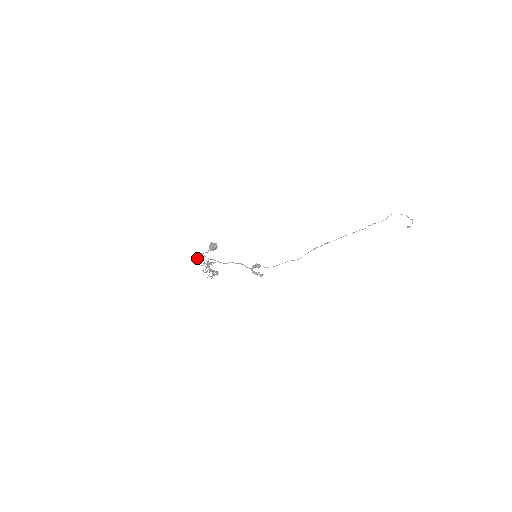
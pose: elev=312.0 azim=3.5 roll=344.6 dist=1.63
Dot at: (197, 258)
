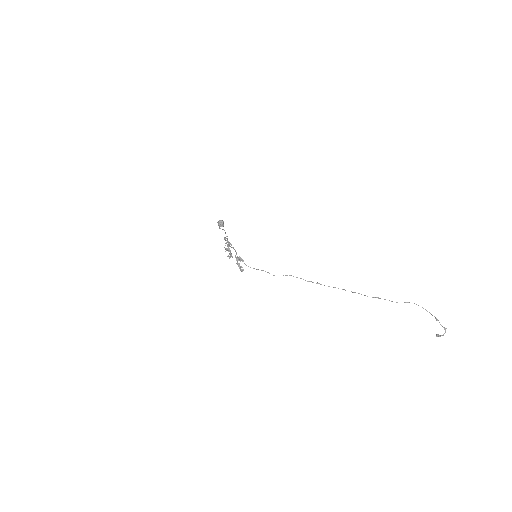
Dot at: occluded
